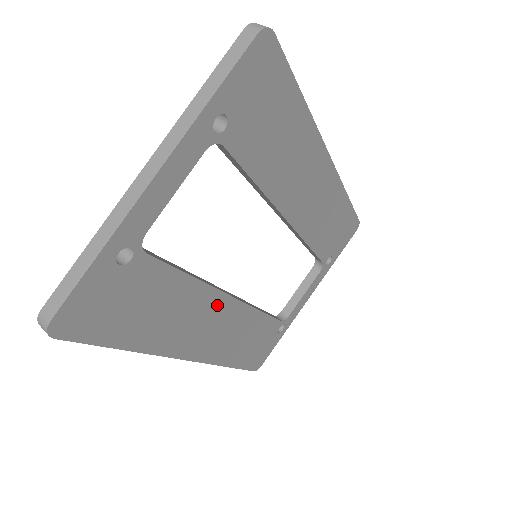
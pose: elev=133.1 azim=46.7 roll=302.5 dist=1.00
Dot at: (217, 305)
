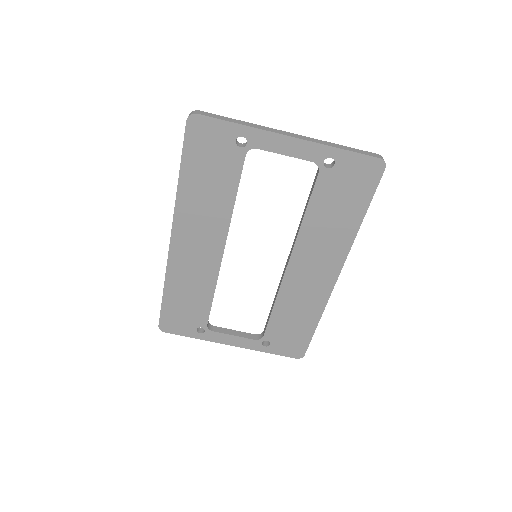
Dot at: (216, 239)
